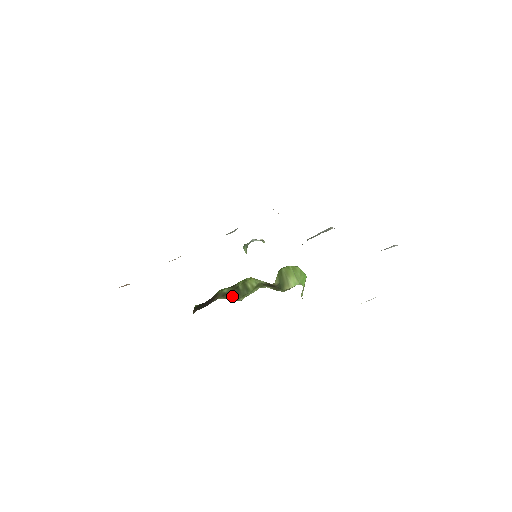
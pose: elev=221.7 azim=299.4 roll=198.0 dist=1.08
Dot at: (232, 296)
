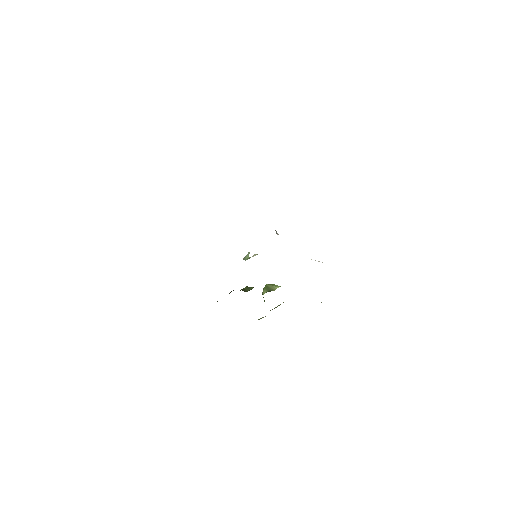
Dot at: (242, 290)
